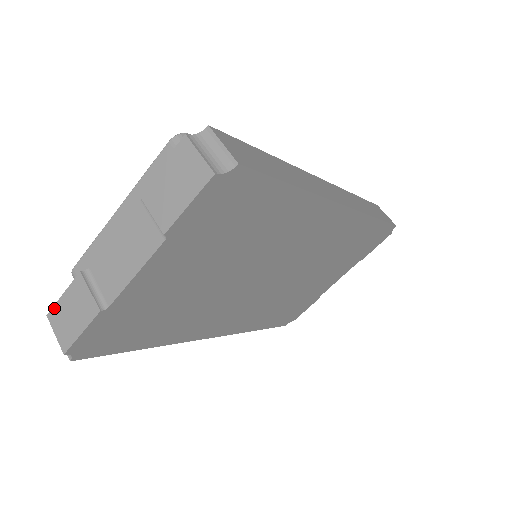
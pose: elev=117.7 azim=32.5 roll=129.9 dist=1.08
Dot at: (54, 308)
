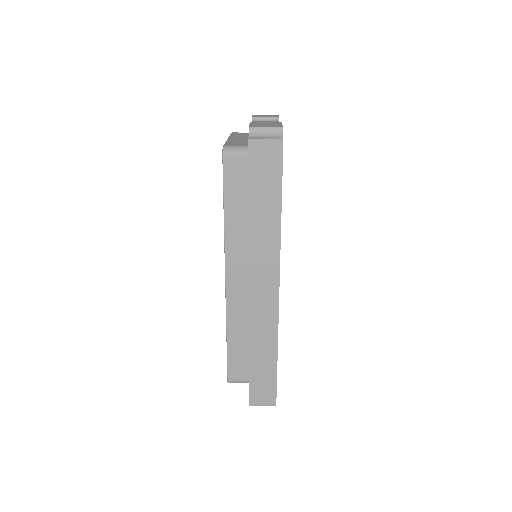
Dot at: (251, 125)
